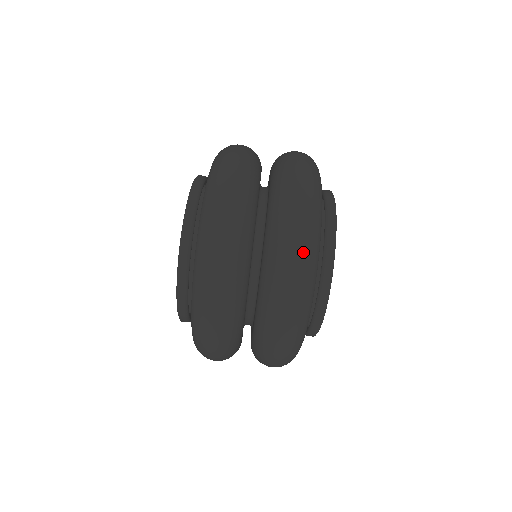
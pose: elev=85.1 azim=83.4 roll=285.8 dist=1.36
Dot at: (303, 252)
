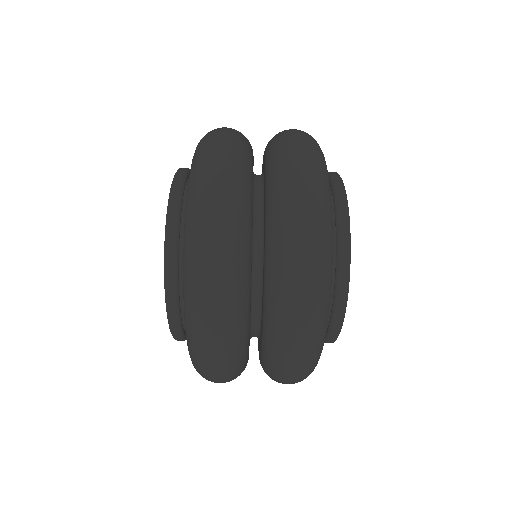
Dot at: occluded
